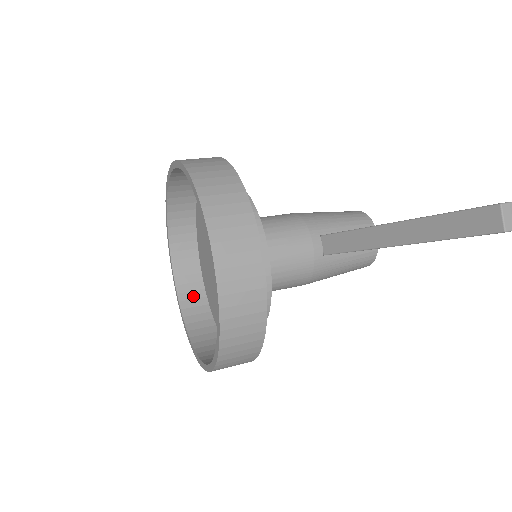
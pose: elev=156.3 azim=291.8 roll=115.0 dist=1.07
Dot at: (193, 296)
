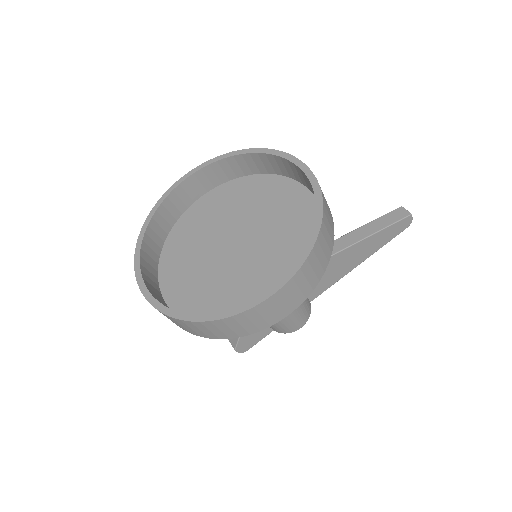
Dot at: occluded
